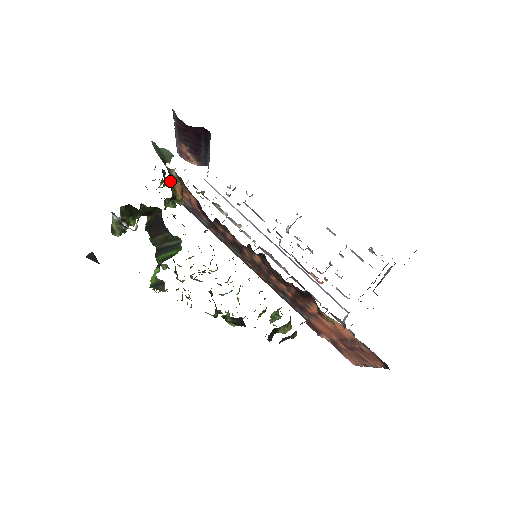
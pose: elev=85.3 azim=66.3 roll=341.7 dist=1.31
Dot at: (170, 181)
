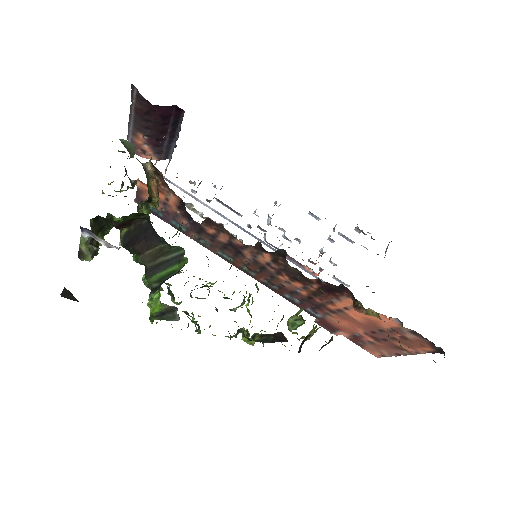
Dot at: occluded
